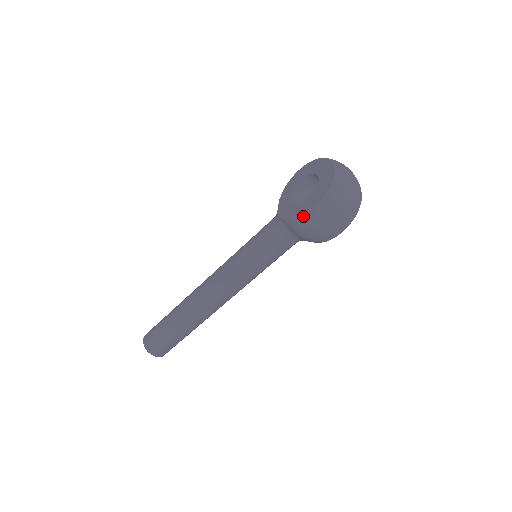
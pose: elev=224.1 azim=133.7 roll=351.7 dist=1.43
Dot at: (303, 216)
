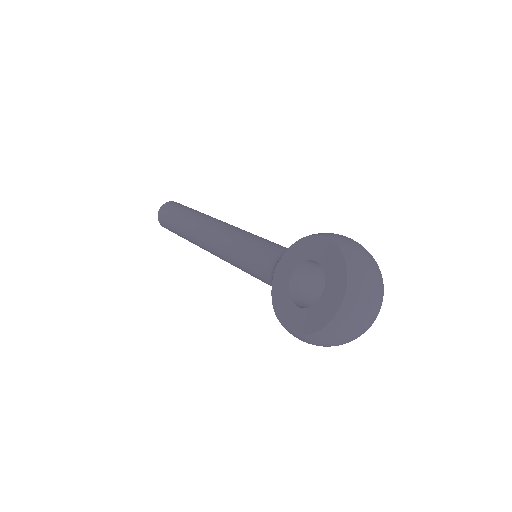
Dot at: (280, 322)
